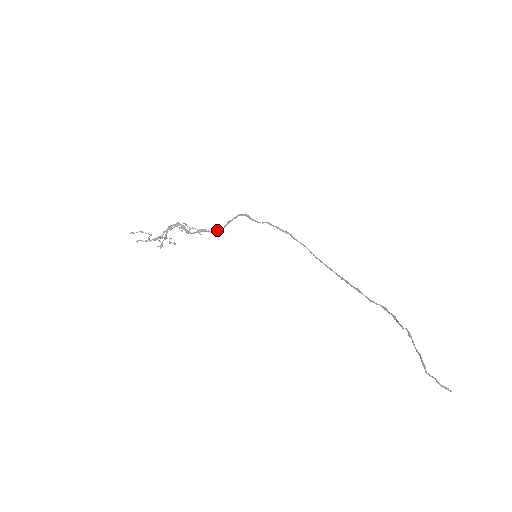
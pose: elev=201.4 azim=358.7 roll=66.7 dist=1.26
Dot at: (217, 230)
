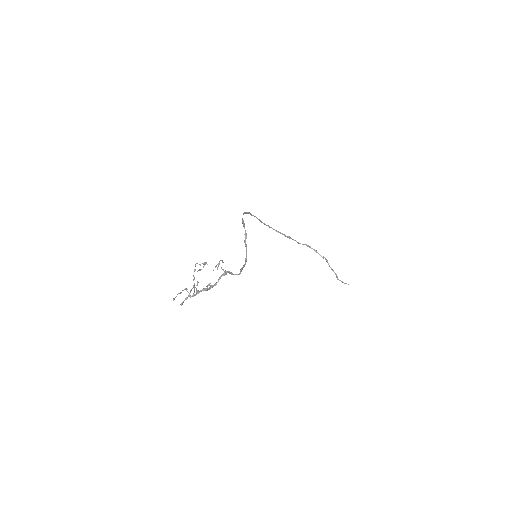
Dot at: (246, 257)
